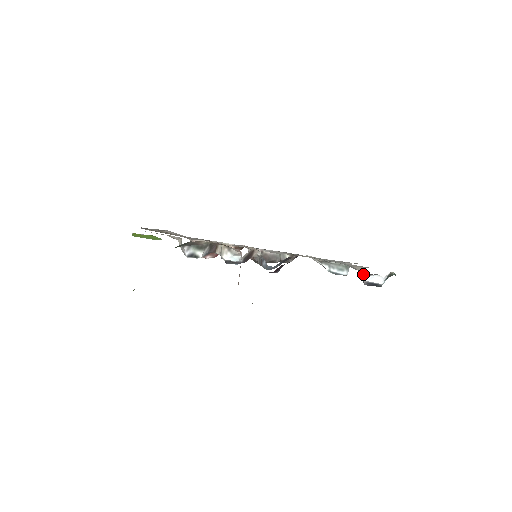
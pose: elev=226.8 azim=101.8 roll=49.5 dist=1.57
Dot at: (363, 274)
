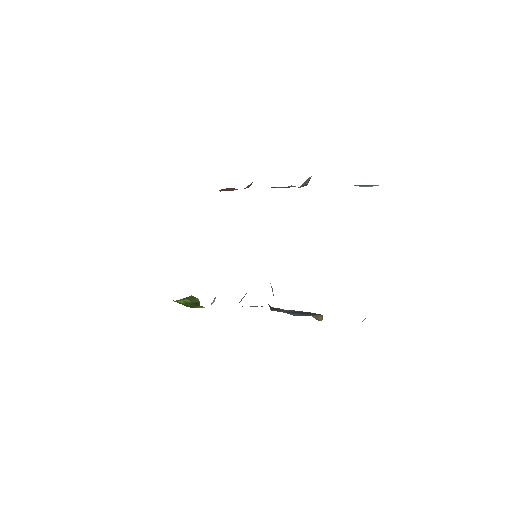
Dot at: occluded
